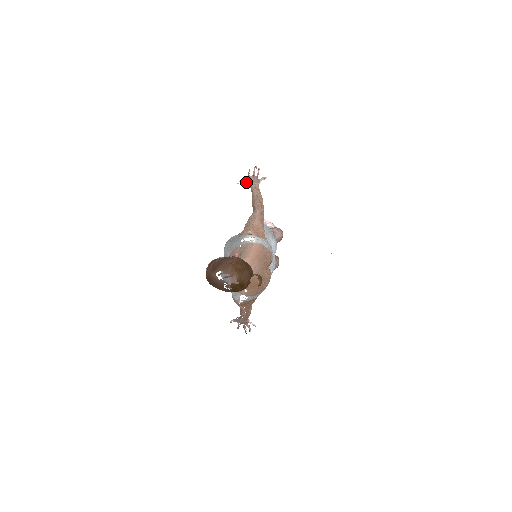
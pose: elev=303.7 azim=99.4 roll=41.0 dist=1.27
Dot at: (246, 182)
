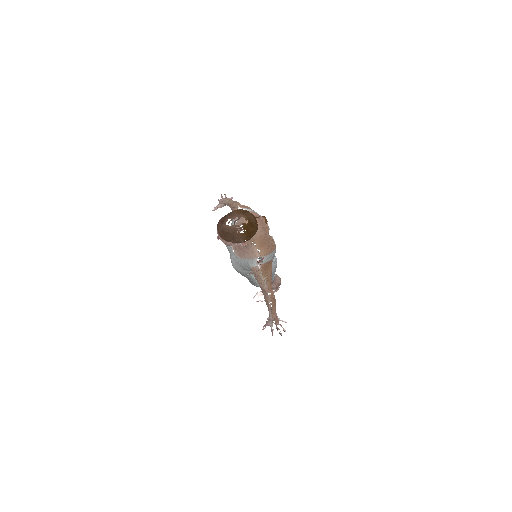
Dot at: (219, 204)
